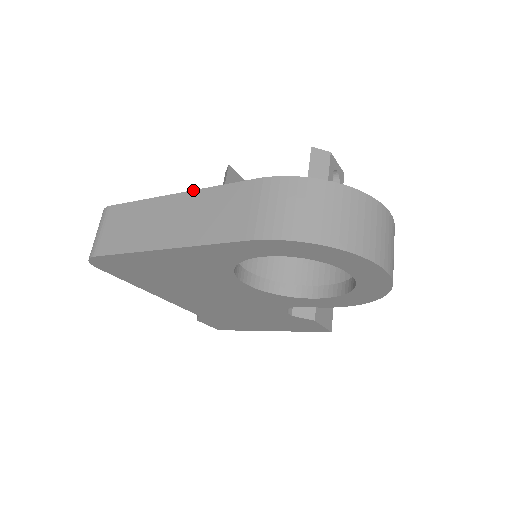
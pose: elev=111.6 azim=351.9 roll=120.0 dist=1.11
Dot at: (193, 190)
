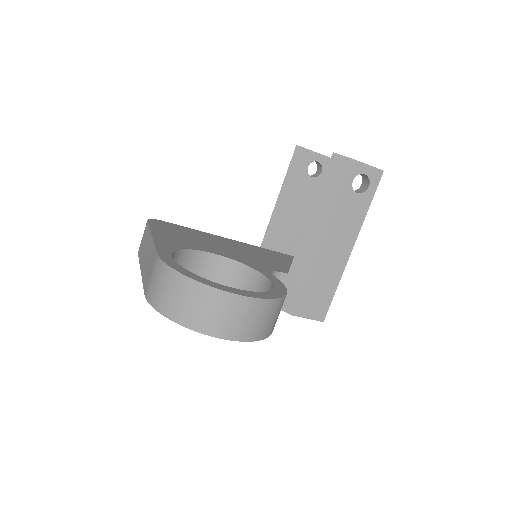
Dot at: (153, 239)
